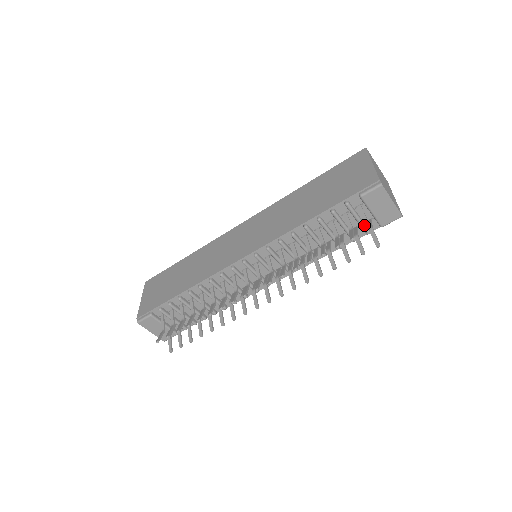
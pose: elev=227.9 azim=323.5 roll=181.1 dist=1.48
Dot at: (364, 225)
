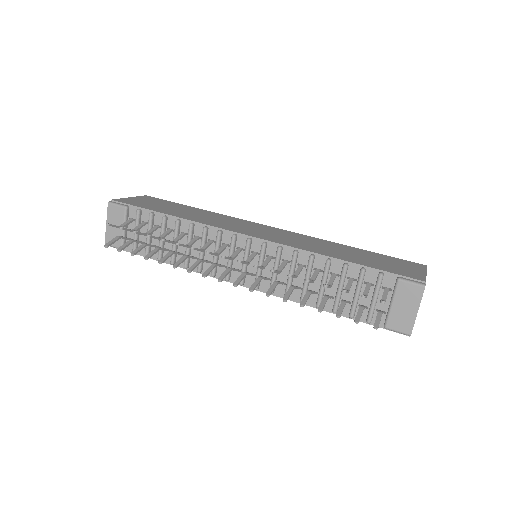
Dot at: occluded
